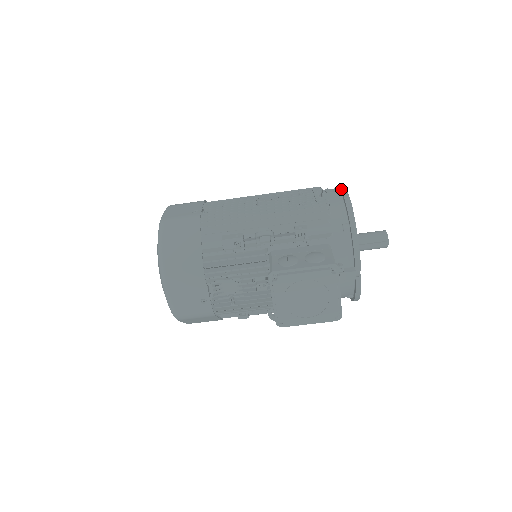
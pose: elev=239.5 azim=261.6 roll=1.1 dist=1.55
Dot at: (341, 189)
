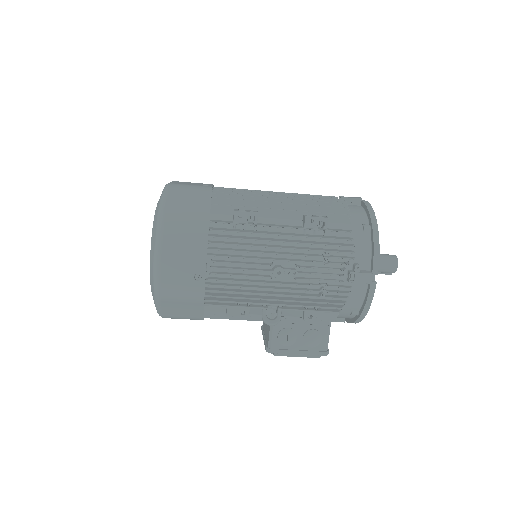
Dot at: (371, 281)
